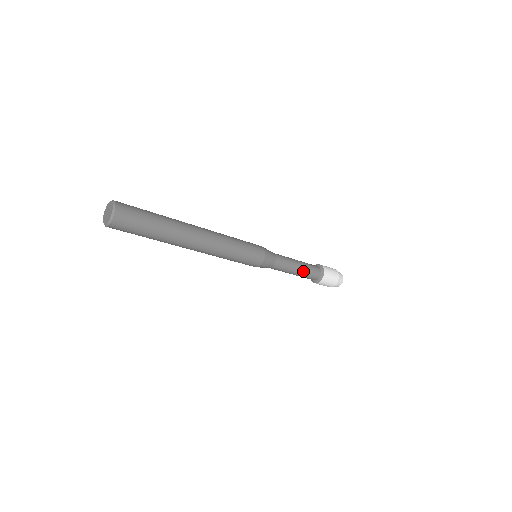
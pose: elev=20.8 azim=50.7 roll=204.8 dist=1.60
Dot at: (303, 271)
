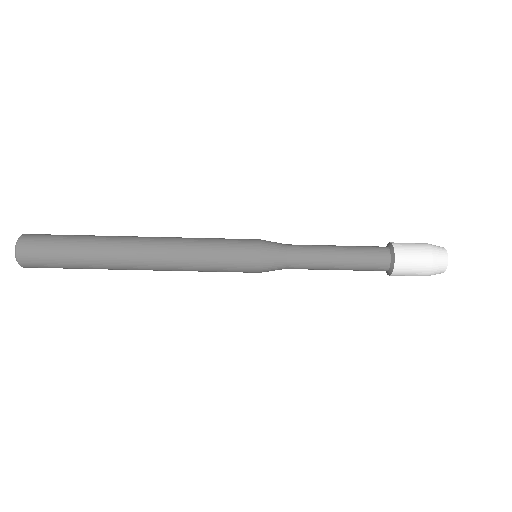
Dot at: (349, 260)
